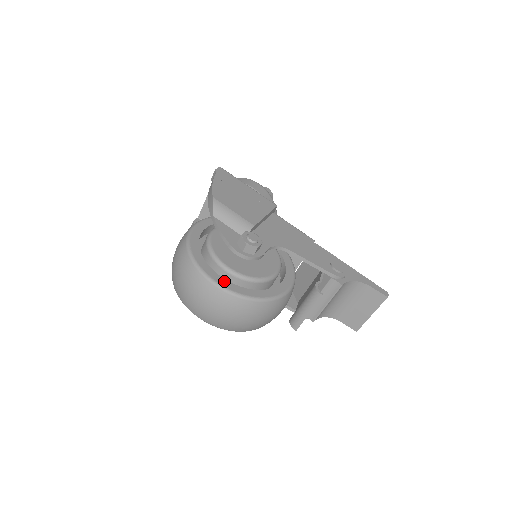
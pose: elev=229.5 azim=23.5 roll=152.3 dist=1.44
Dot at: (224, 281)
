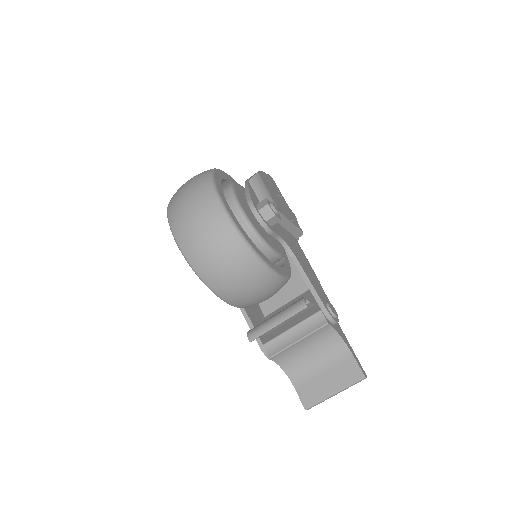
Dot at: (228, 206)
